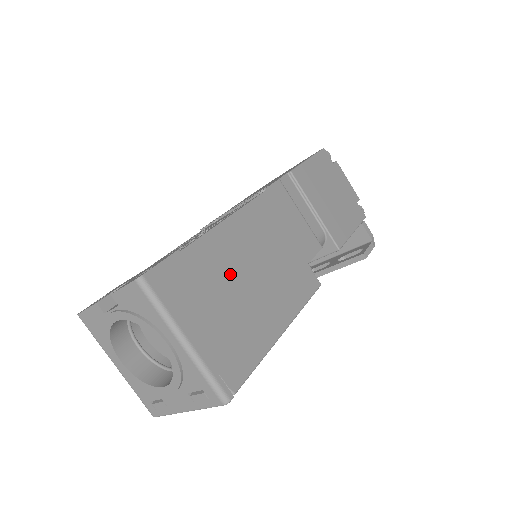
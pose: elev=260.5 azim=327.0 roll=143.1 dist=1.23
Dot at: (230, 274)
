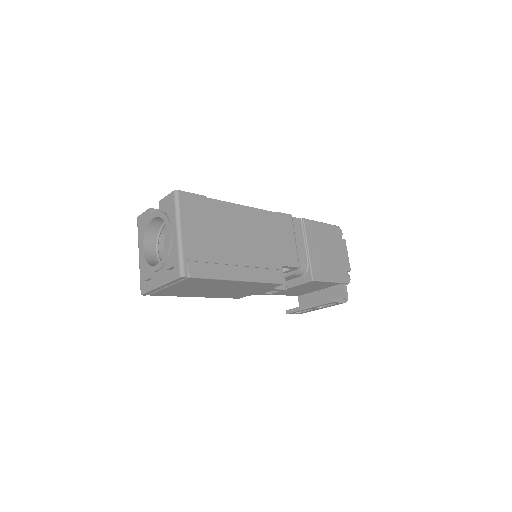
Dot at: (226, 228)
